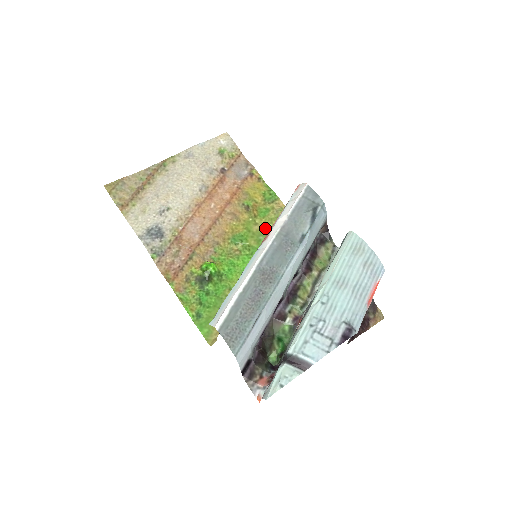
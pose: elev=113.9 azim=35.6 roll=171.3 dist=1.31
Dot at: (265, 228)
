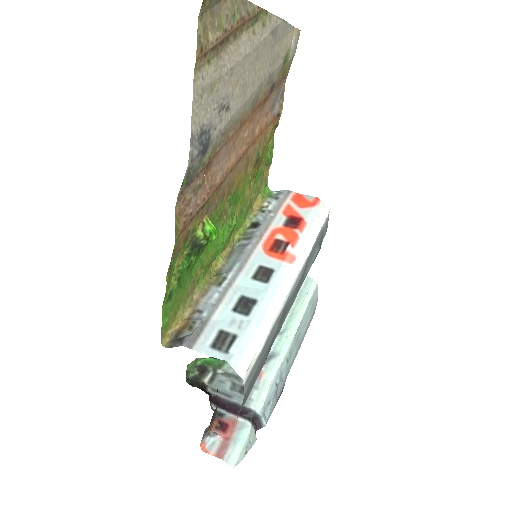
Dot at: (251, 198)
